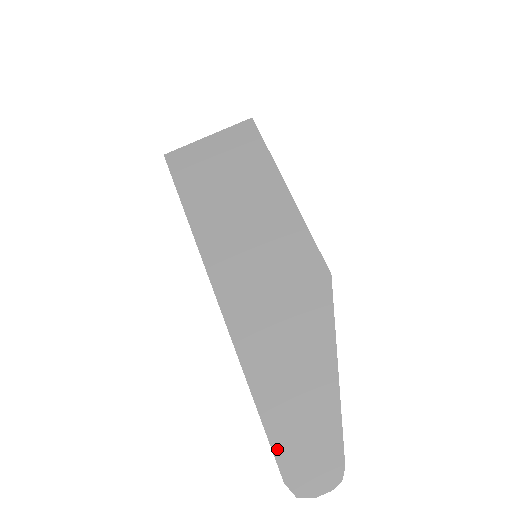
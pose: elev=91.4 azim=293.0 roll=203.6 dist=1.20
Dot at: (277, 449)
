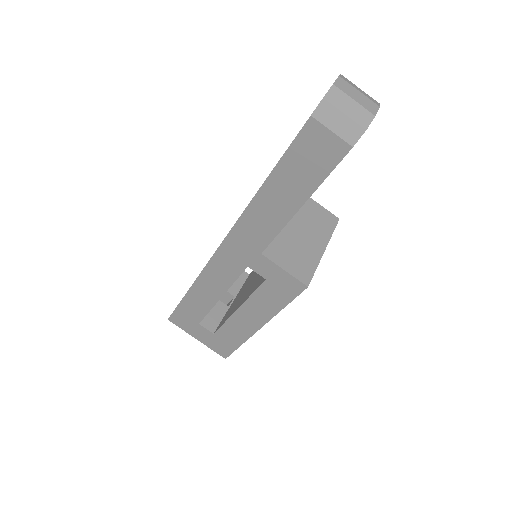
Dot at: occluded
